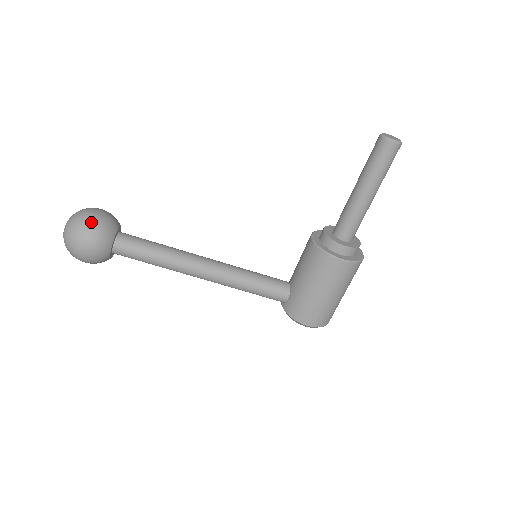
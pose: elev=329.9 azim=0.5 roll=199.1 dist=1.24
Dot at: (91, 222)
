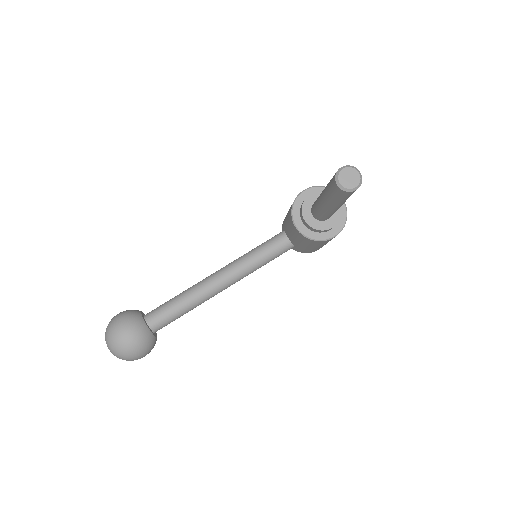
Dot at: (133, 349)
